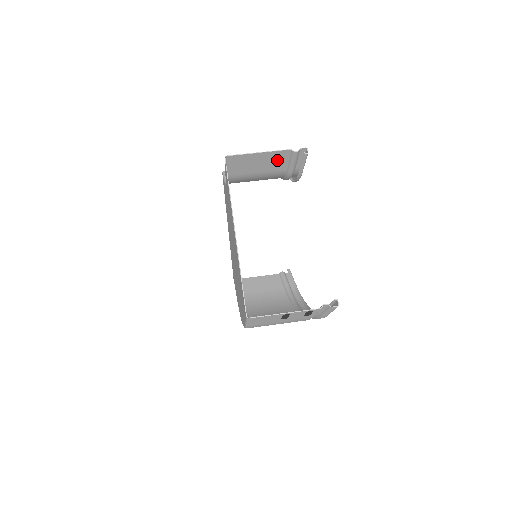
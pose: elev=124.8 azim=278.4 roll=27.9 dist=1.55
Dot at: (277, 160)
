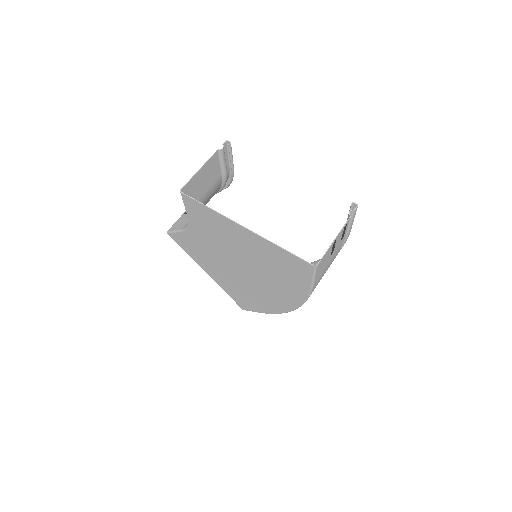
Dot at: (213, 169)
